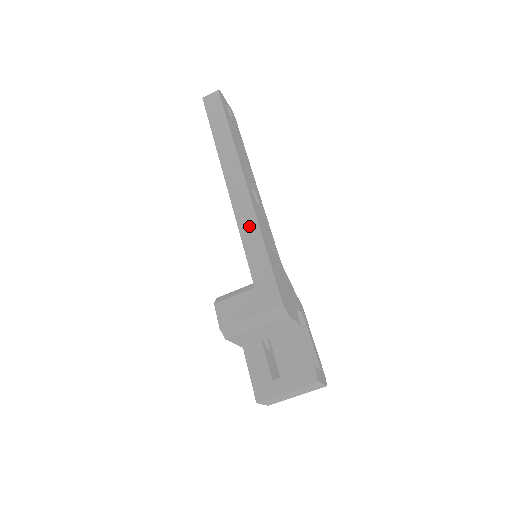
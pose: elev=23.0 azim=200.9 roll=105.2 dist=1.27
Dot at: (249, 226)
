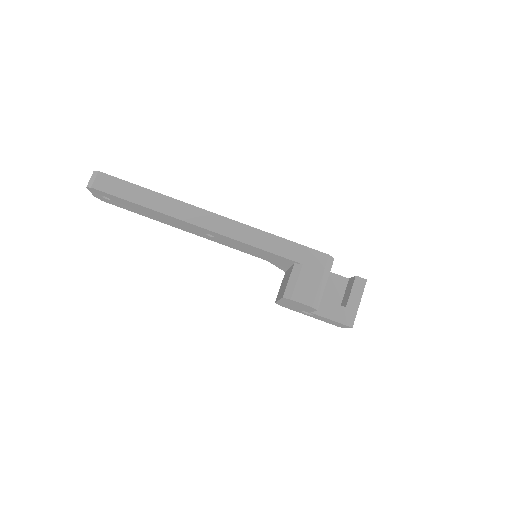
Dot at: (253, 236)
